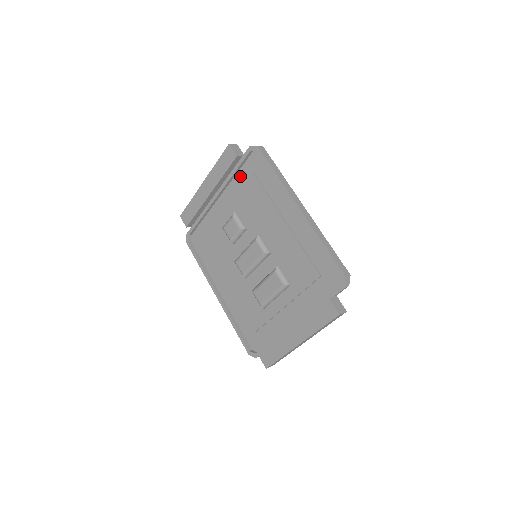
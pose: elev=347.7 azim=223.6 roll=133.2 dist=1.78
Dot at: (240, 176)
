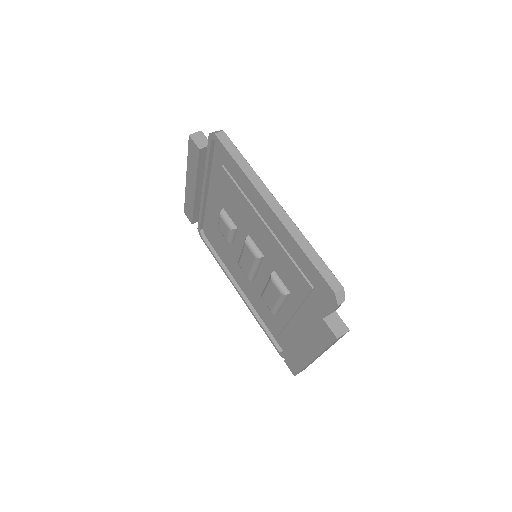
Dot at: (215, 167)
